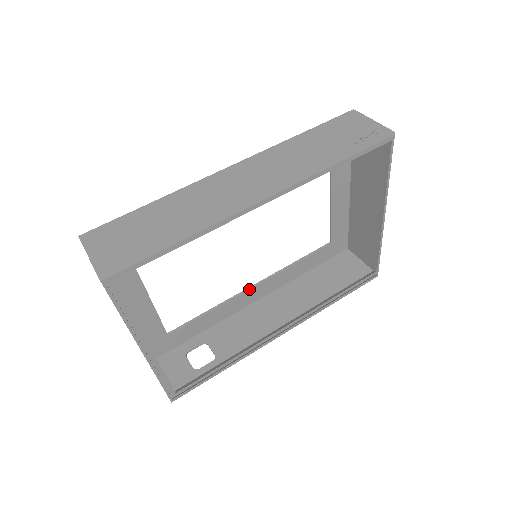
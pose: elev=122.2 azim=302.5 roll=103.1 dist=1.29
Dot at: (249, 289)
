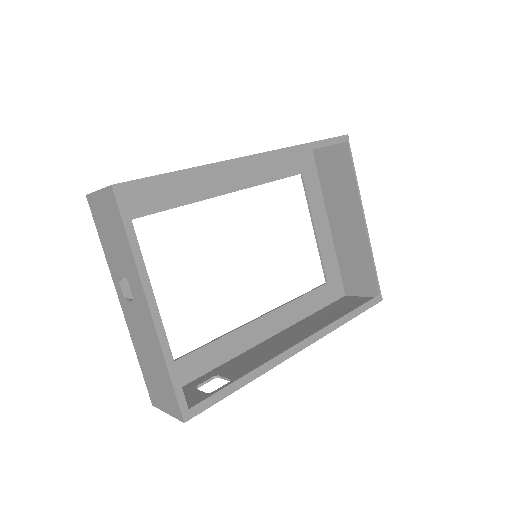
Dot at: (255, 320)
